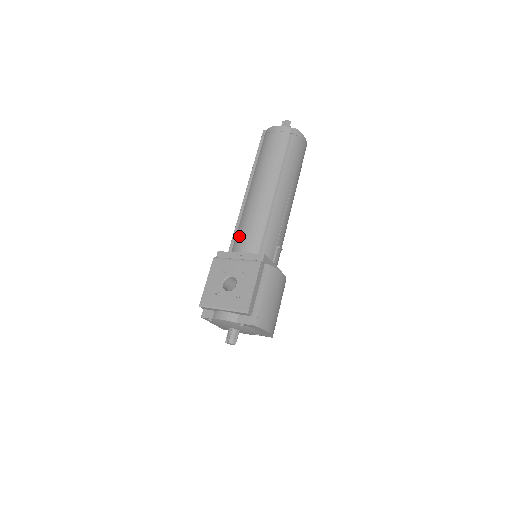
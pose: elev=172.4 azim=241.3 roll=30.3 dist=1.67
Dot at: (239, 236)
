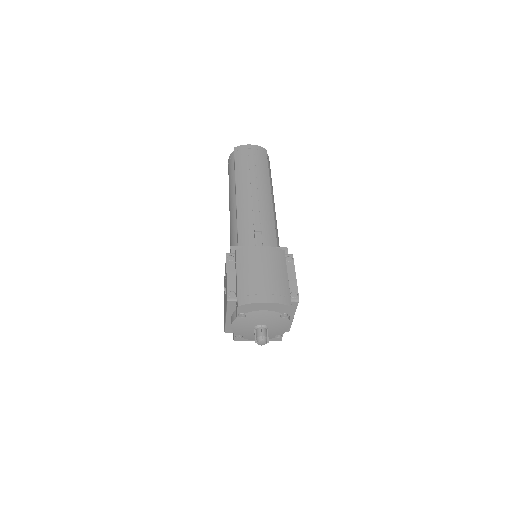
Dot at: occluded
